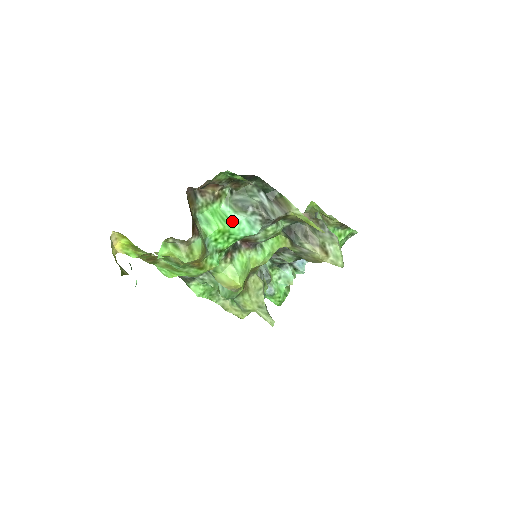
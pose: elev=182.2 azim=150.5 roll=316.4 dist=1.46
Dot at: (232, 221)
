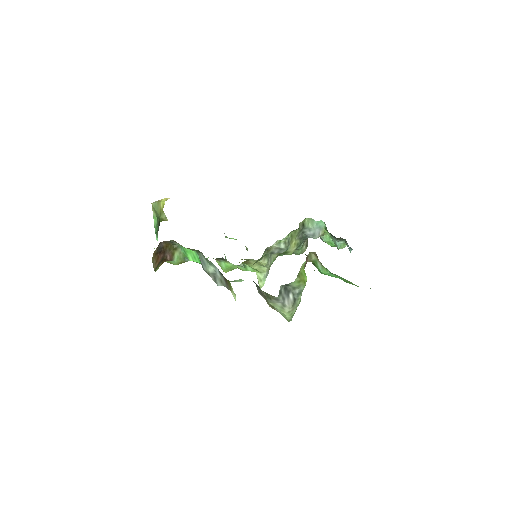
Dot at: (200, 262)
